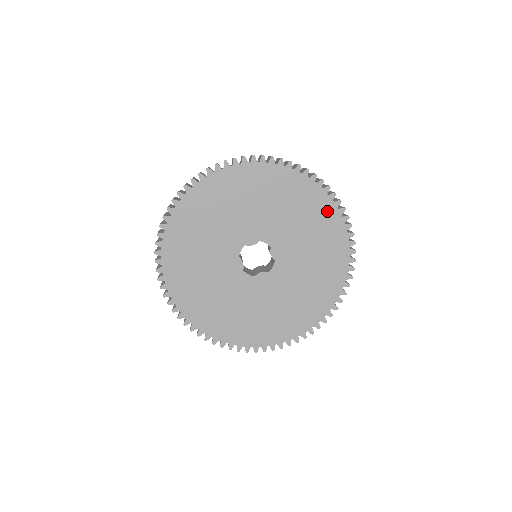
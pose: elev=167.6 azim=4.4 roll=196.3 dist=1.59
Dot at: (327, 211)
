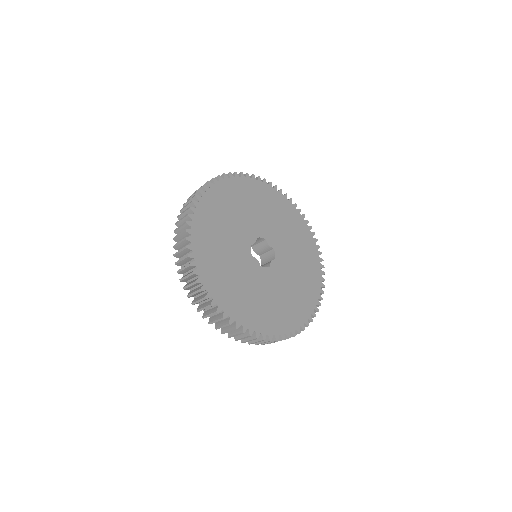
Dot at: (279, 199)
